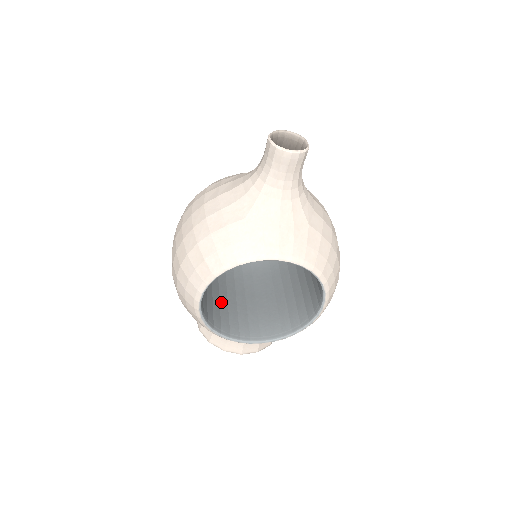
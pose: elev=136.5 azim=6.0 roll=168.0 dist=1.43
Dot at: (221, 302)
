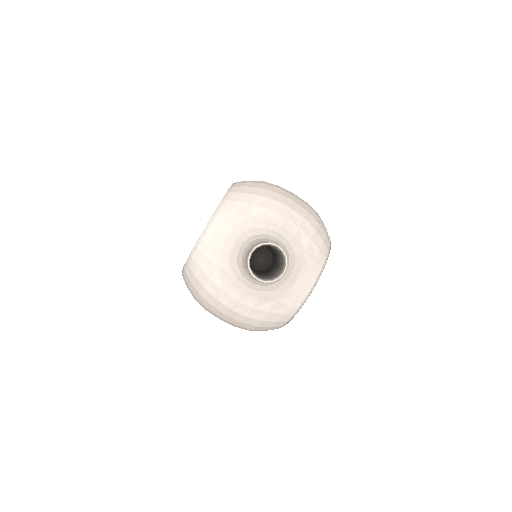
Dot at: occluded
